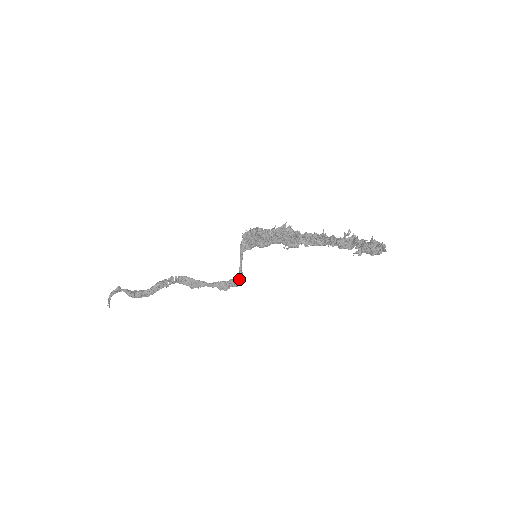
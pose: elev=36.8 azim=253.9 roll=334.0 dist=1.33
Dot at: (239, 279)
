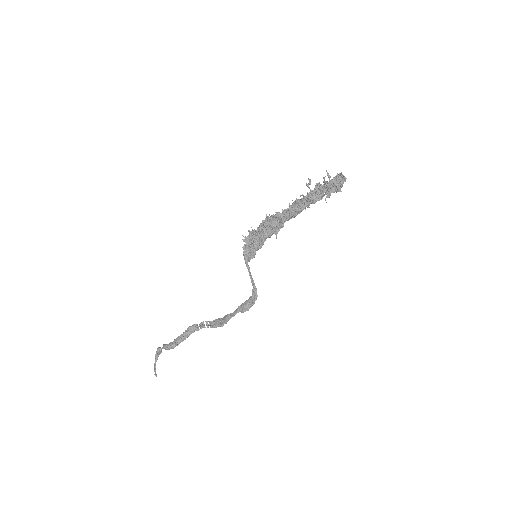
Dot at: (254, 291)
